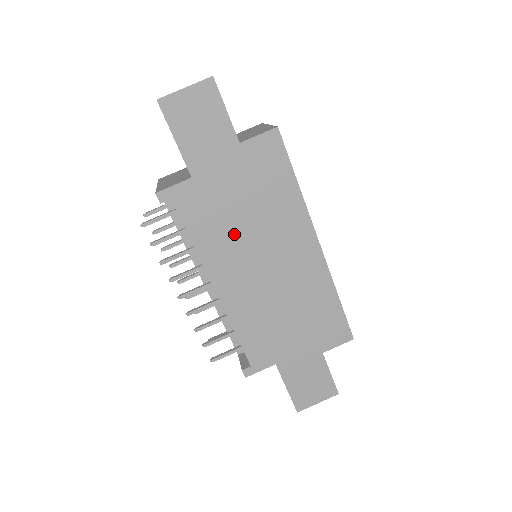
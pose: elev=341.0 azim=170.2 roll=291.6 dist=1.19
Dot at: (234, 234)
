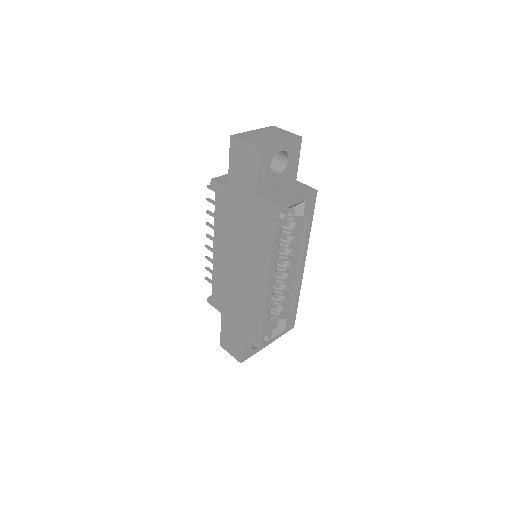
Dot at: (233, 235)
